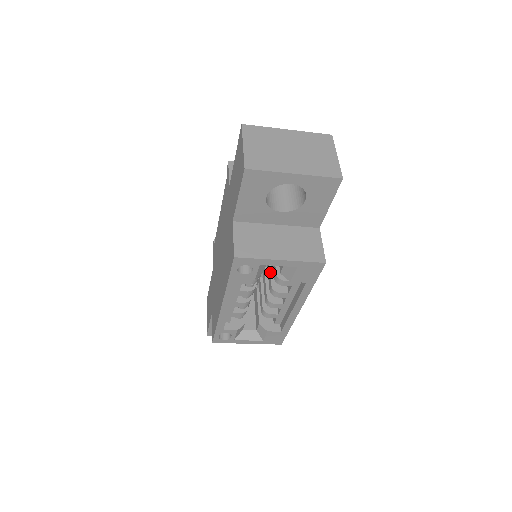
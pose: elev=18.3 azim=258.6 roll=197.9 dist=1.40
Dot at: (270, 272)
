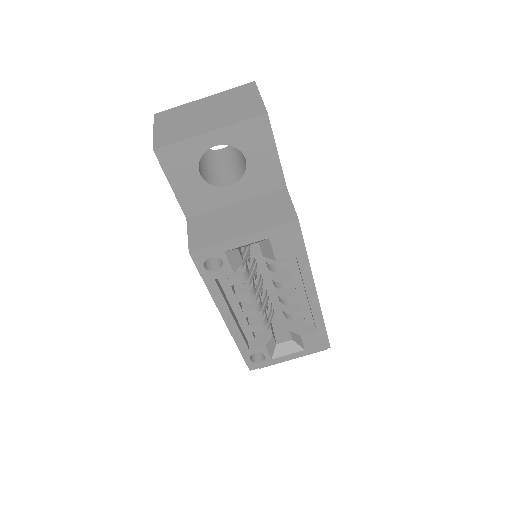
Dot at: occluded
